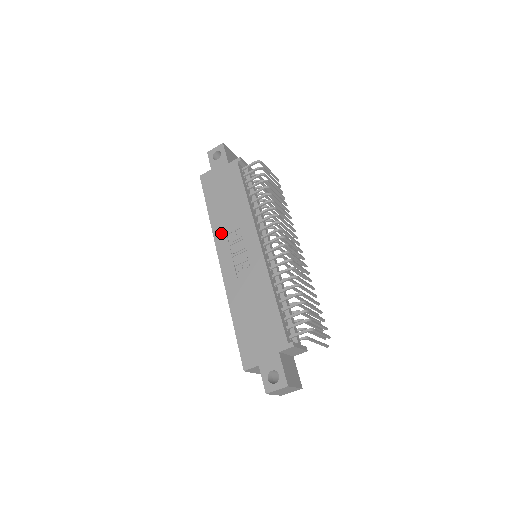
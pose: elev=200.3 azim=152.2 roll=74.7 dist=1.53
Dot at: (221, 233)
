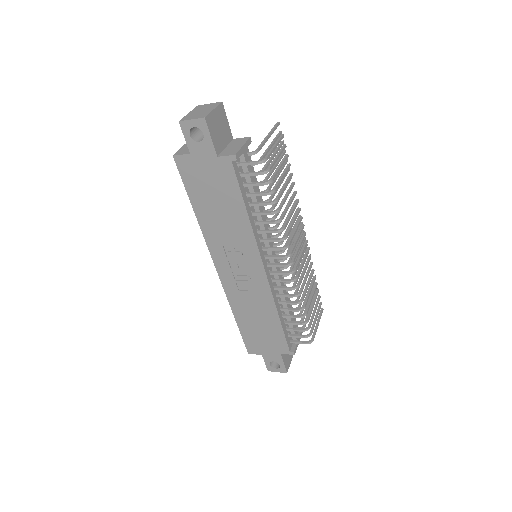
Dot at: (215, 242)
